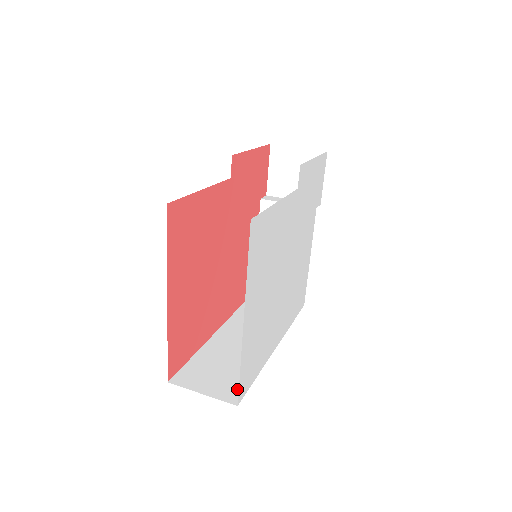
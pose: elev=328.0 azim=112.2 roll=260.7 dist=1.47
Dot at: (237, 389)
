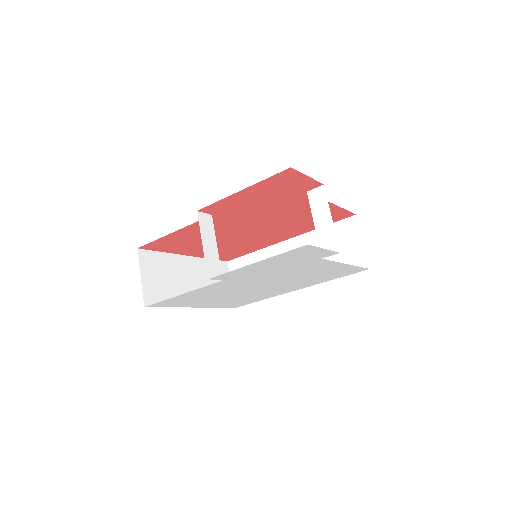
Dot at: occluded
